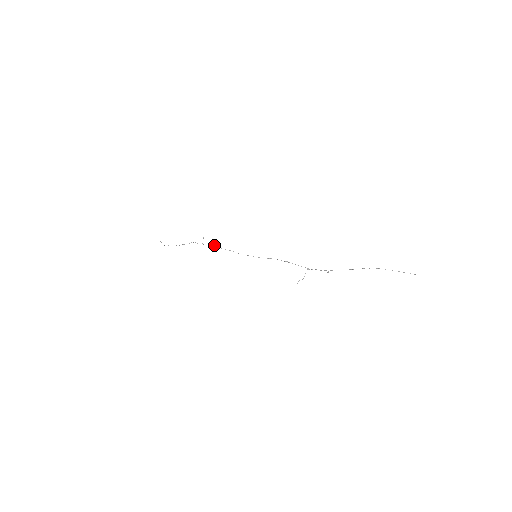
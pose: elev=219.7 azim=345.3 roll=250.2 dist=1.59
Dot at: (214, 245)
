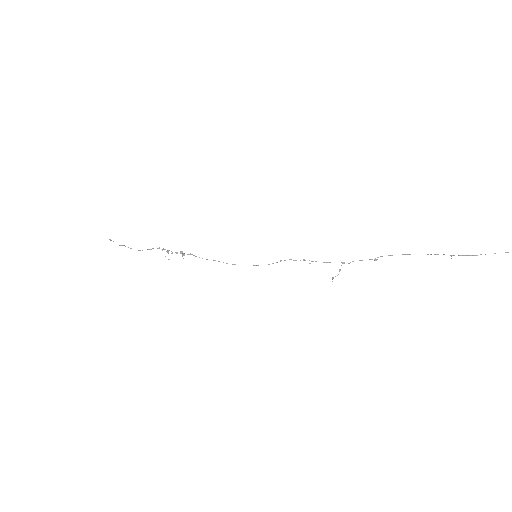
Dot at: (188, 254)
